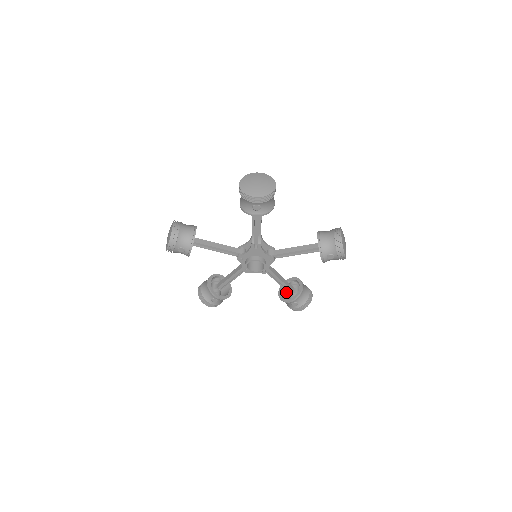
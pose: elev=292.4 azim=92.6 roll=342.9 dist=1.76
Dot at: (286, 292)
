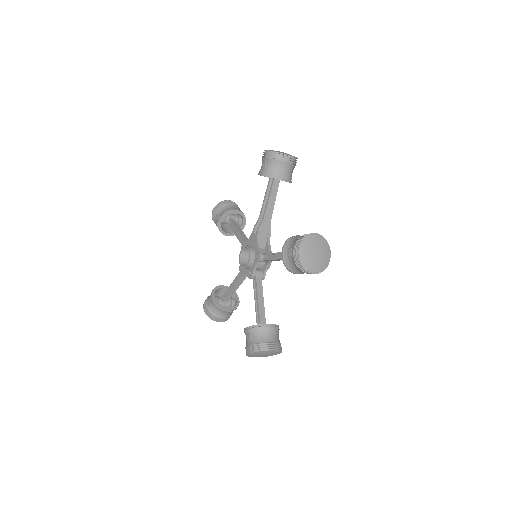
Dot at: occluded
